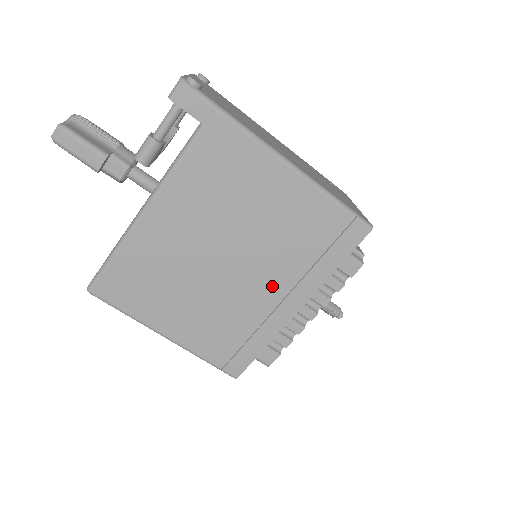
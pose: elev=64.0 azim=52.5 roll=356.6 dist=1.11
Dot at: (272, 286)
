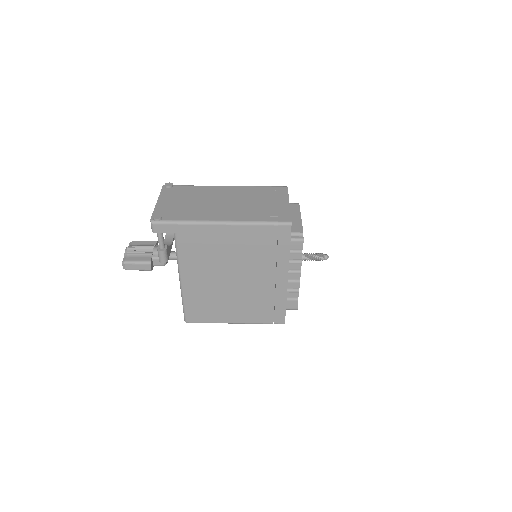
Dot at: (265, 276)
